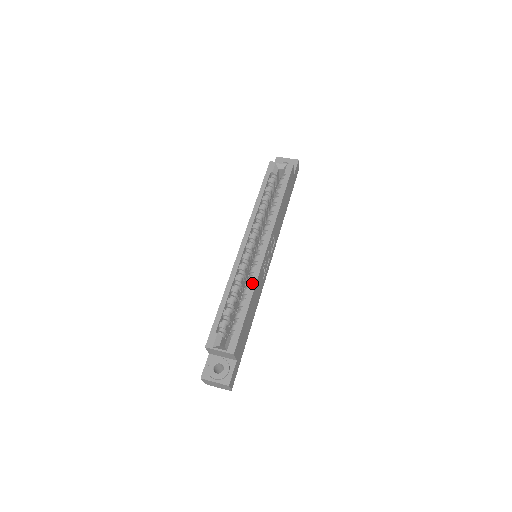
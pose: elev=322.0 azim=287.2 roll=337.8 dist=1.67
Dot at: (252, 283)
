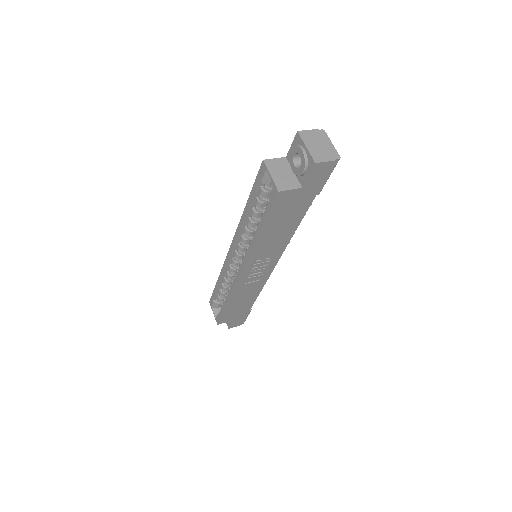
Dot at: (229, 292)
